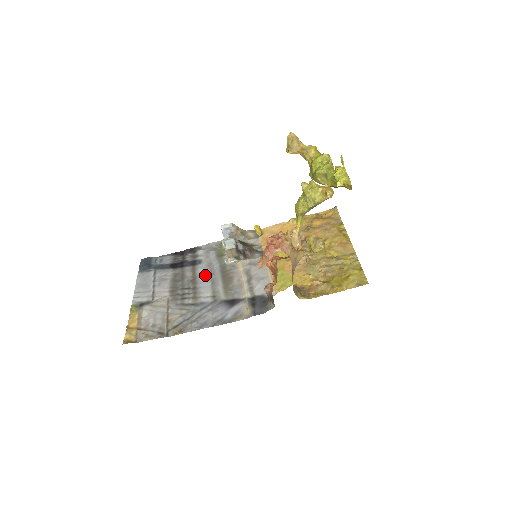
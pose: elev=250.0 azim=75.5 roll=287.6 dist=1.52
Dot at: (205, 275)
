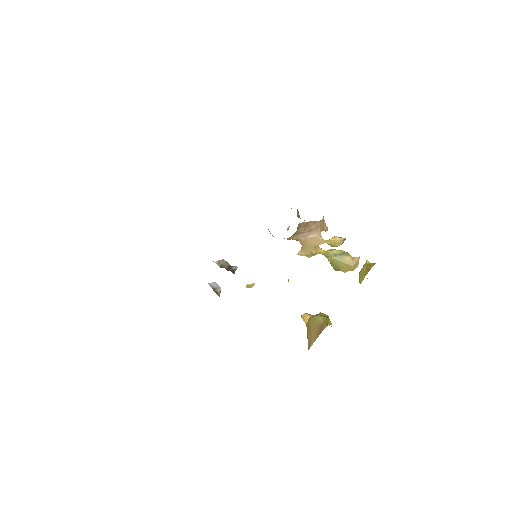
Dot at: occluded
